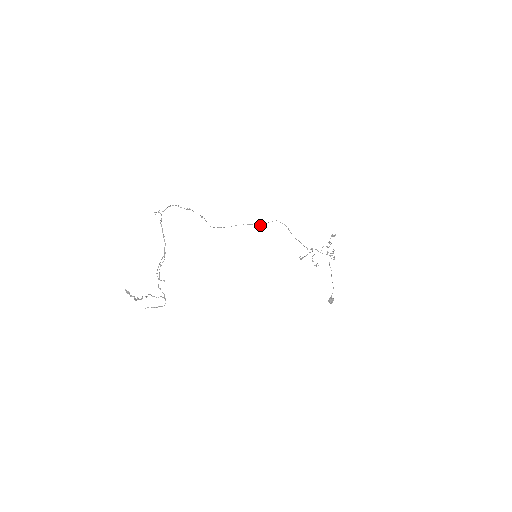
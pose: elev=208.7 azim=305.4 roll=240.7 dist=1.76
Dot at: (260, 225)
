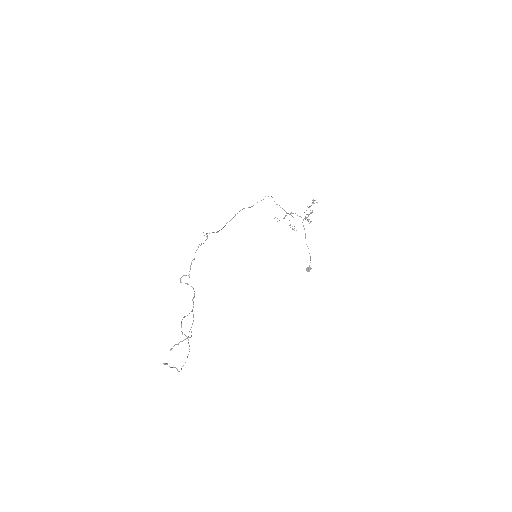
Dot at: (250, 207)
